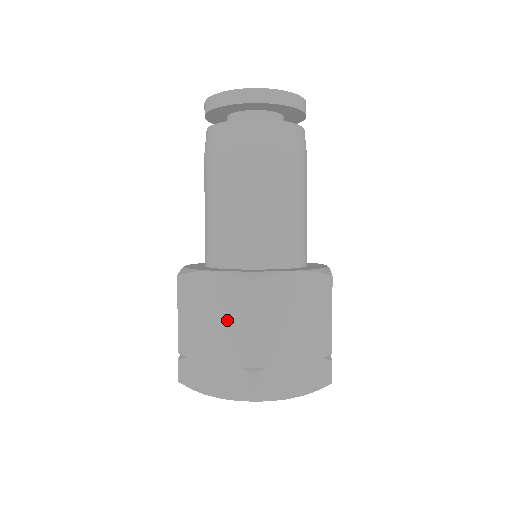
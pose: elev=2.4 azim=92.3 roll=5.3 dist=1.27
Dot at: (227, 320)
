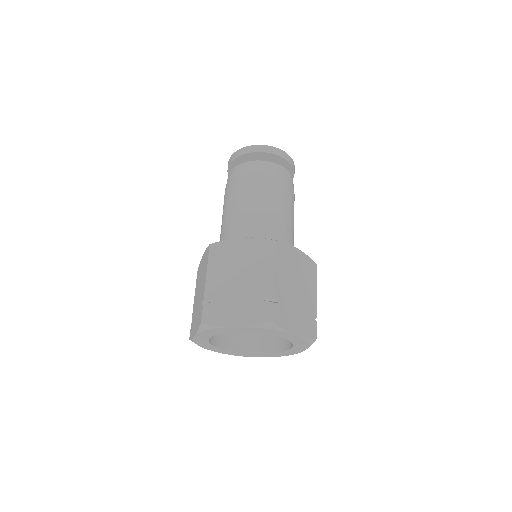
Dot at: (203, 278)
